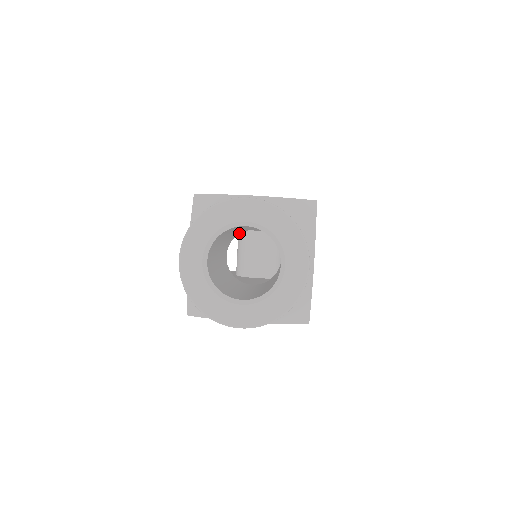
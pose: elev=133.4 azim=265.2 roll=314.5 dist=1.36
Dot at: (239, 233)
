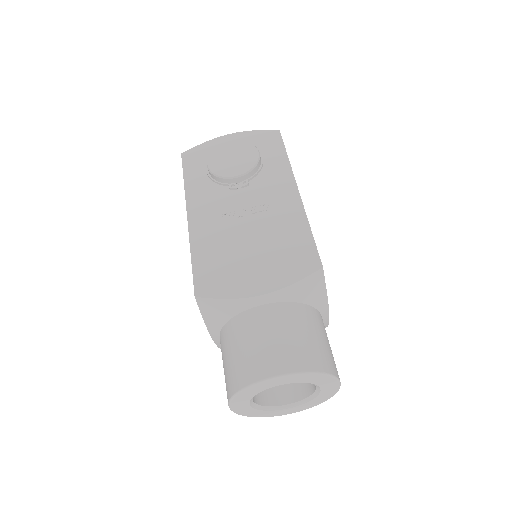
Dot at: occluded
